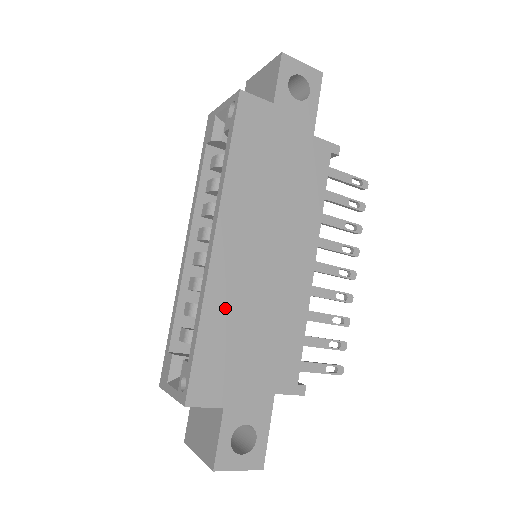
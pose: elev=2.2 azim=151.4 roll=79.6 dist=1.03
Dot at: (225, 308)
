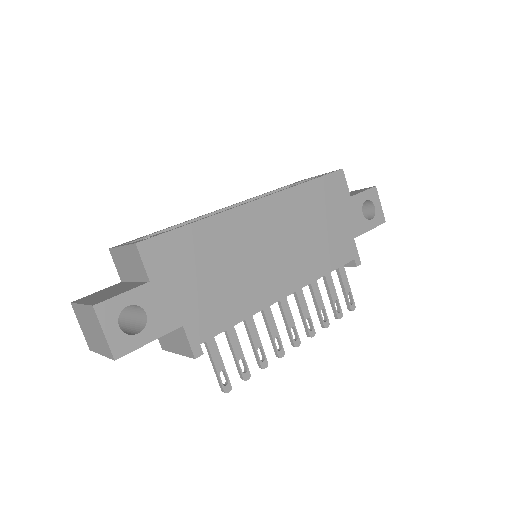
Dot at: (221, 236)
